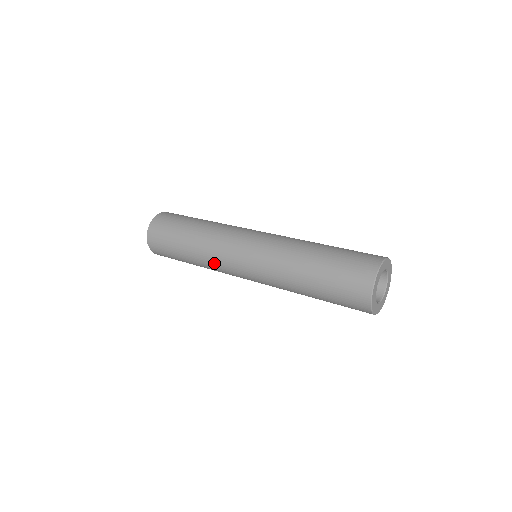
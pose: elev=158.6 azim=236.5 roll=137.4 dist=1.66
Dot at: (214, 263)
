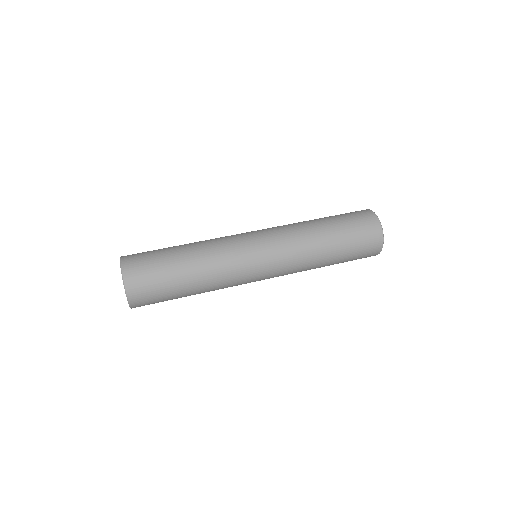
Dot at: (228, 278)
